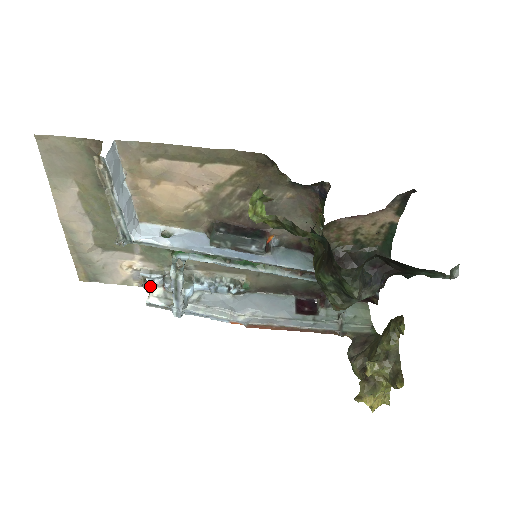
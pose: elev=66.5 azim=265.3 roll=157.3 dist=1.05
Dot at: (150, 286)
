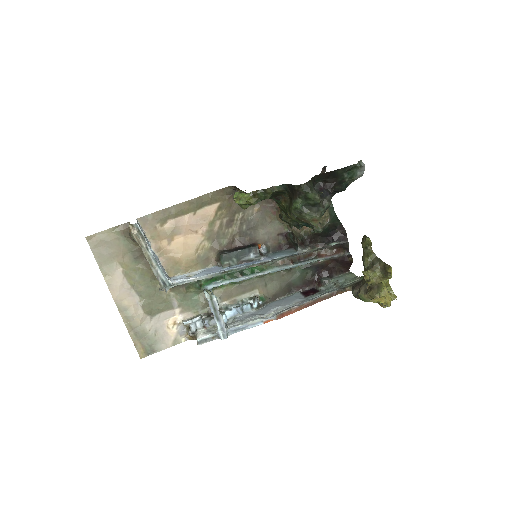
Dot at: (195, 331)
